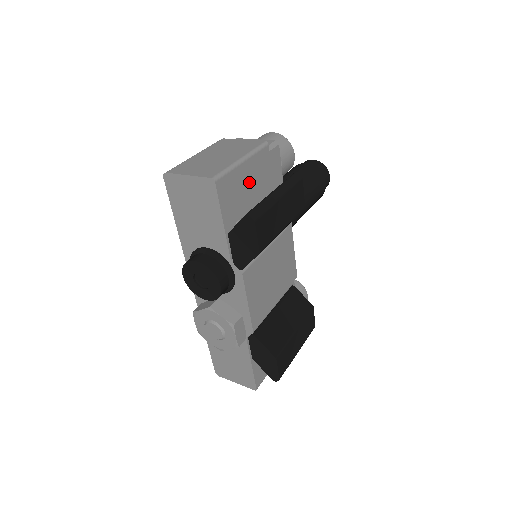
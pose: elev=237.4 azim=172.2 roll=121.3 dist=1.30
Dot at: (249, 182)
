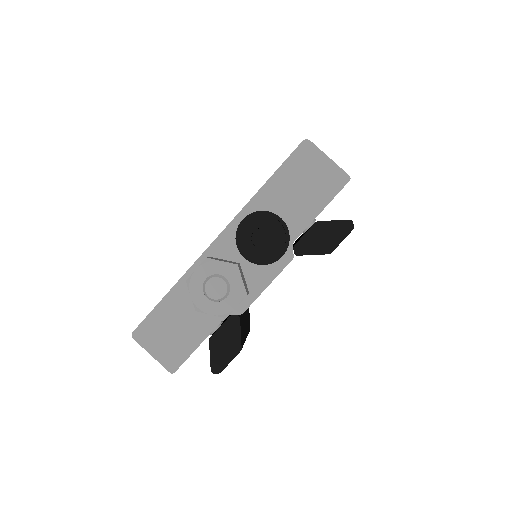
Dot at: occluded
